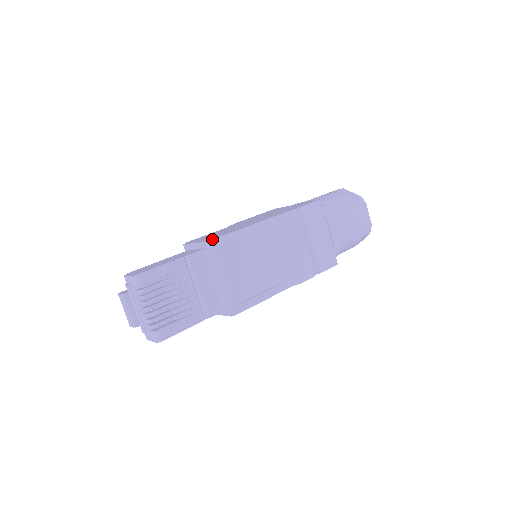
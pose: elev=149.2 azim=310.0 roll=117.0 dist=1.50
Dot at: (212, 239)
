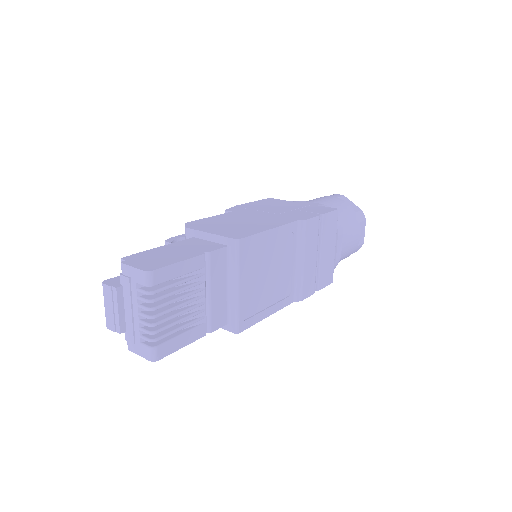
Dot at: (242, 238)
